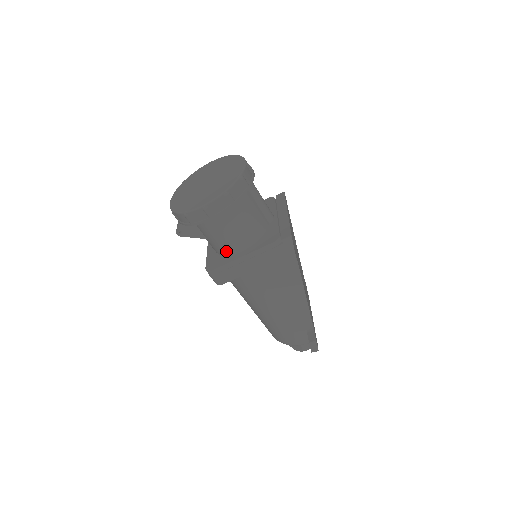
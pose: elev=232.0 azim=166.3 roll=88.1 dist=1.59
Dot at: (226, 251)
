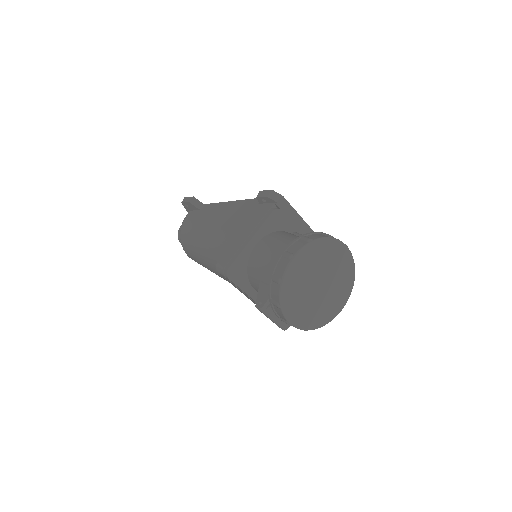
Dot at: occluded
